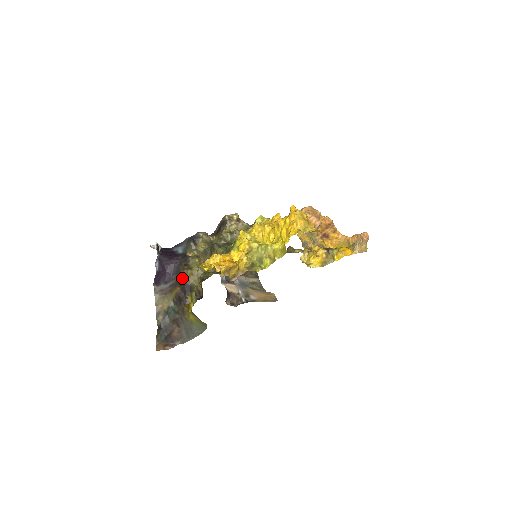
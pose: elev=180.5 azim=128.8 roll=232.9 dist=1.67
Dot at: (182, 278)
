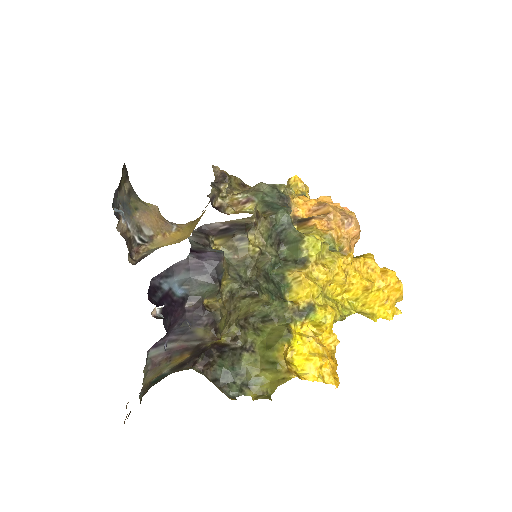
Dot at: (202, 345)
